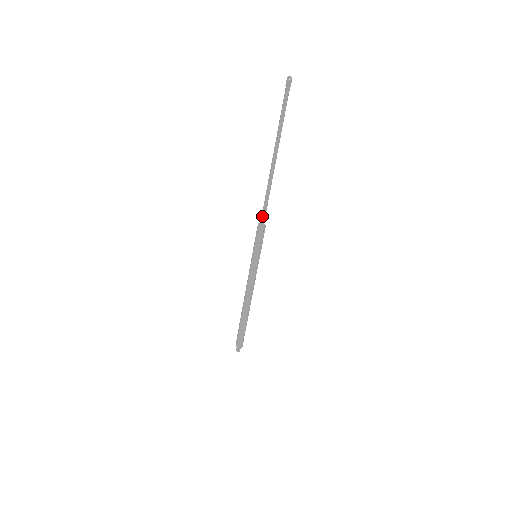
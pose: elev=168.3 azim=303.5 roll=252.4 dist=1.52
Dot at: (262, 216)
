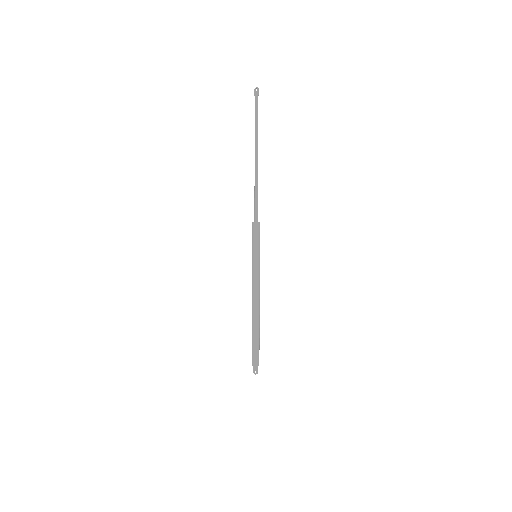
Dot at: (255, 213)
